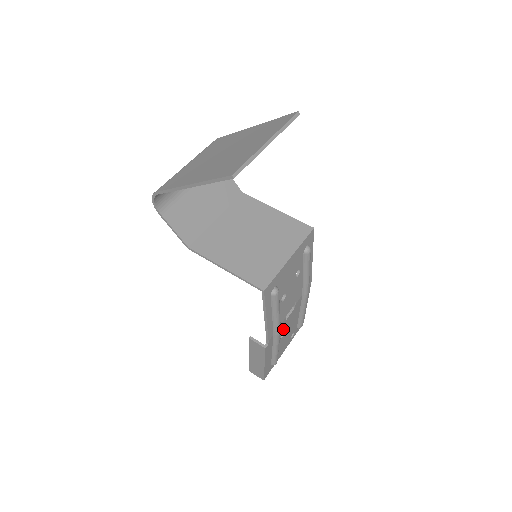
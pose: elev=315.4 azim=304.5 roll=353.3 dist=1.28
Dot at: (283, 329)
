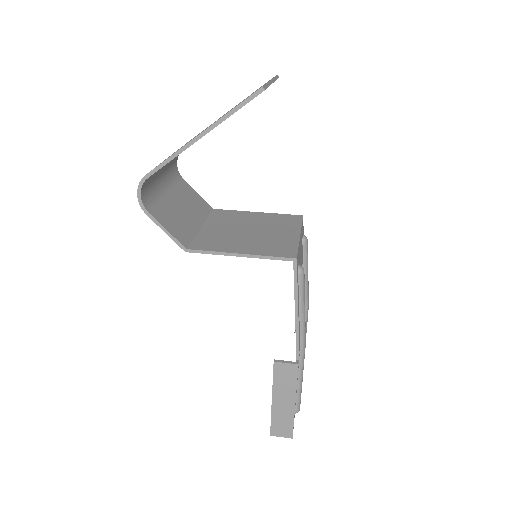
Dot at: occluded
